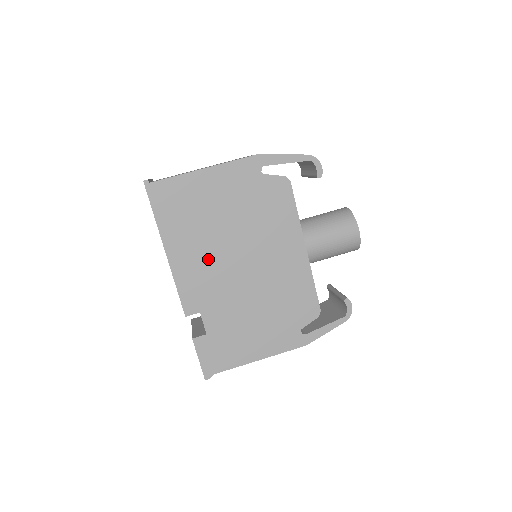
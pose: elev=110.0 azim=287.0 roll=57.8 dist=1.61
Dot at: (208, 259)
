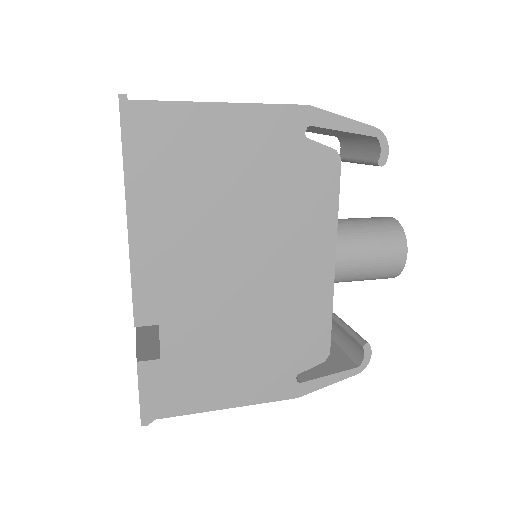
Dot at: (192, 246)
